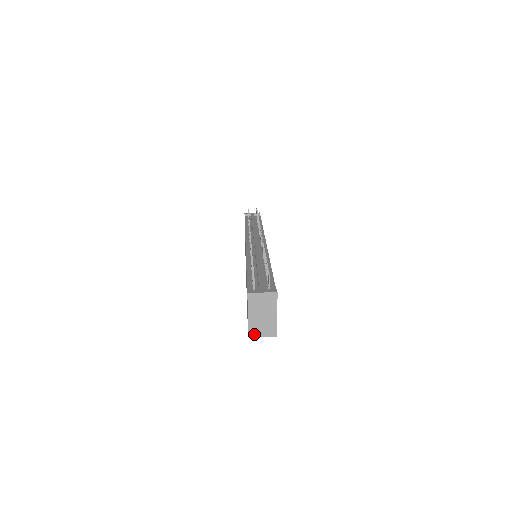
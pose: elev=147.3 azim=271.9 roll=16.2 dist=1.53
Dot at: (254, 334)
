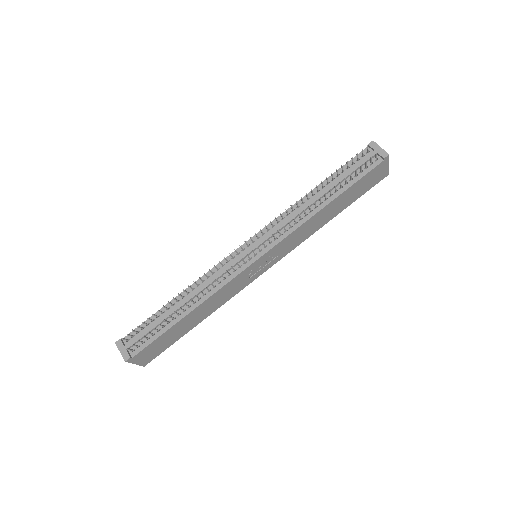
Dot at: occluded
